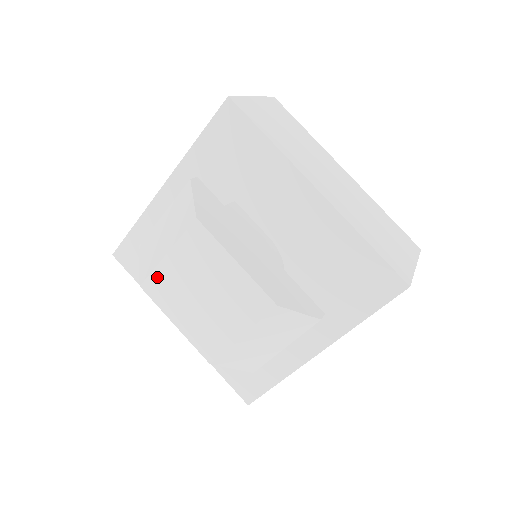
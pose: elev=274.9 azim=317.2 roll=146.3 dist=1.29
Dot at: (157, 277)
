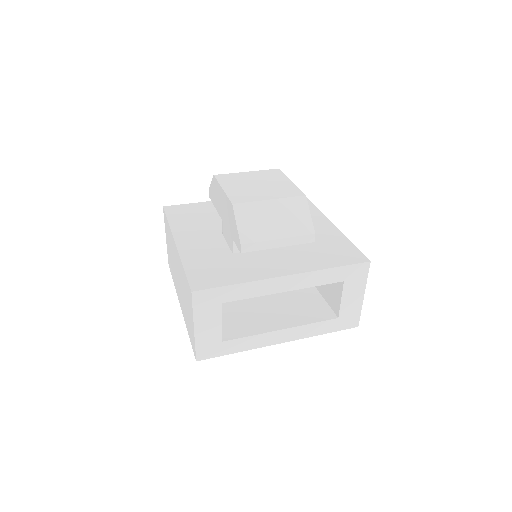
Dot at: (231, 175)
